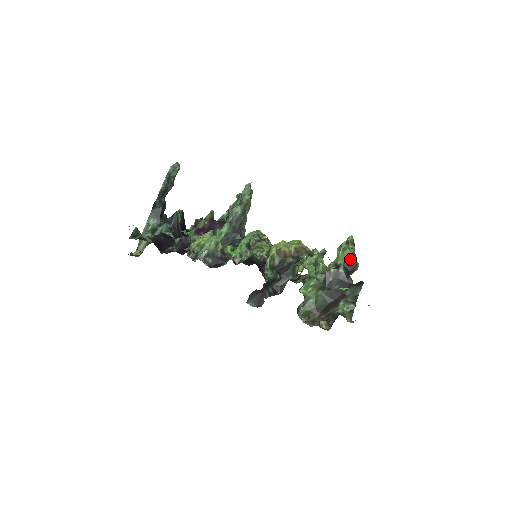
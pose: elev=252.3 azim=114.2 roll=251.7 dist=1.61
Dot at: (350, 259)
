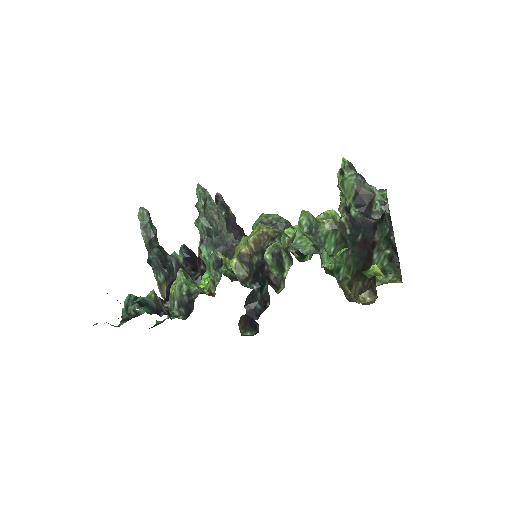
Dot at: (357, 191)
